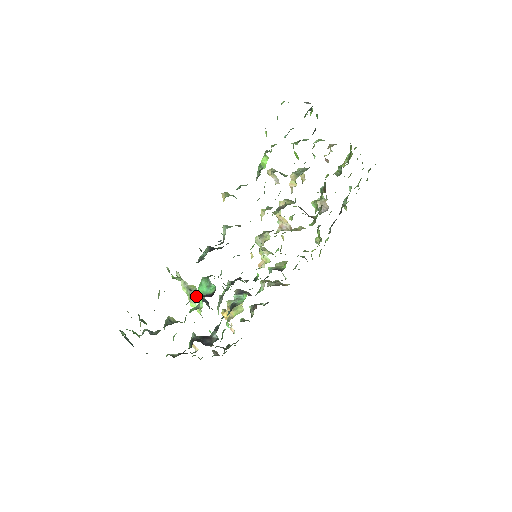
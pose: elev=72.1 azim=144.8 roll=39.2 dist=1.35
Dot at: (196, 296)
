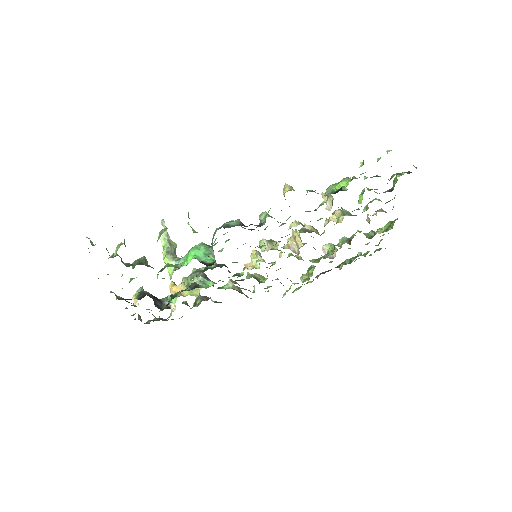
Dot at: (174, 254)
